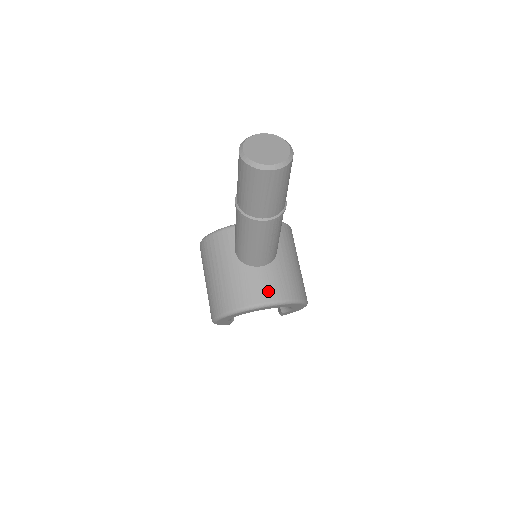
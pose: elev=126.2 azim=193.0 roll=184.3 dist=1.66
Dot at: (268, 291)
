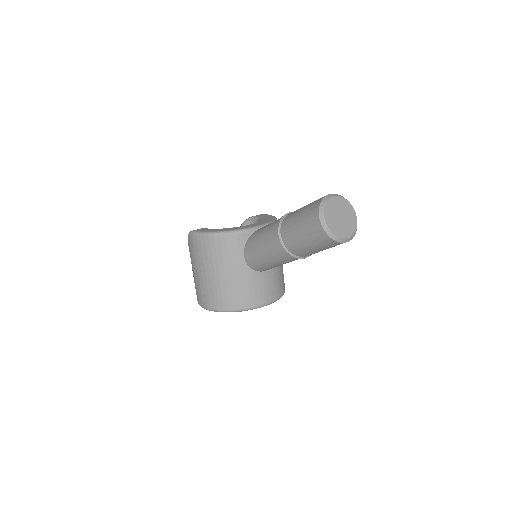
Dot at: (270, 293)
